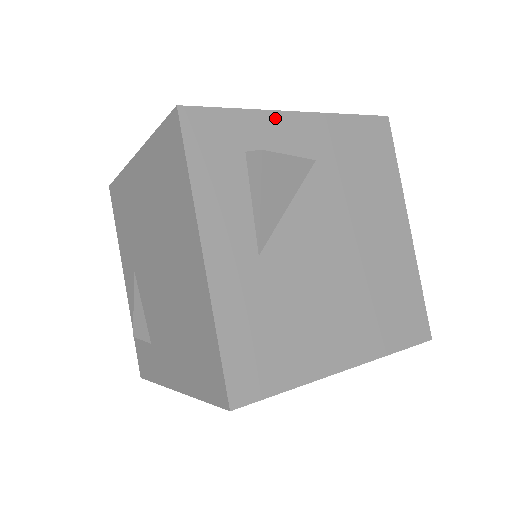
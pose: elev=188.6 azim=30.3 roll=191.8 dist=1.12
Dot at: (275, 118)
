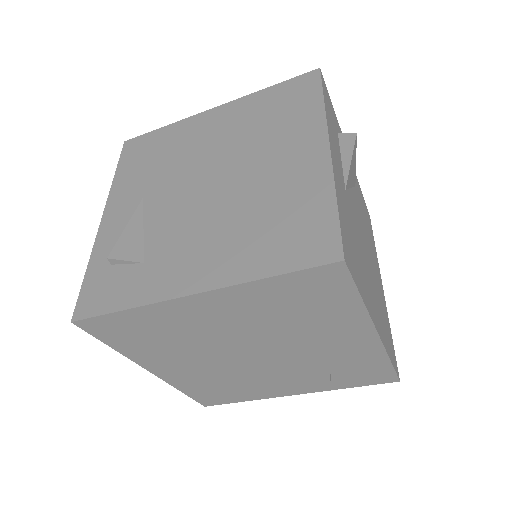
Dot at: occluded
